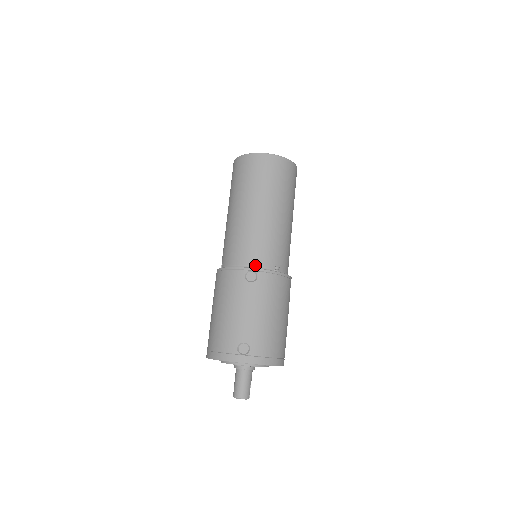
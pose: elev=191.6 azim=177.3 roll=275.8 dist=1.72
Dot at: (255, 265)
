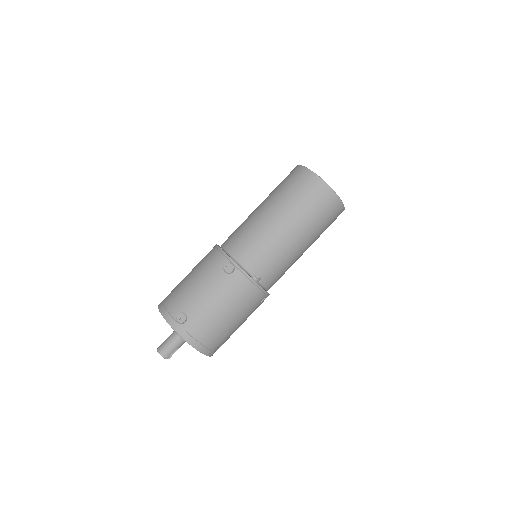
Dot at: (240, 261)
